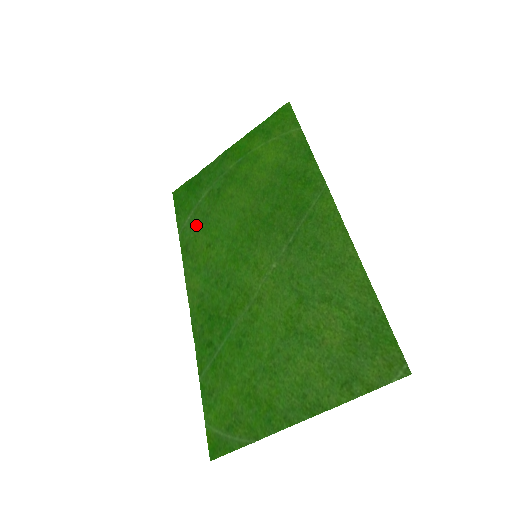
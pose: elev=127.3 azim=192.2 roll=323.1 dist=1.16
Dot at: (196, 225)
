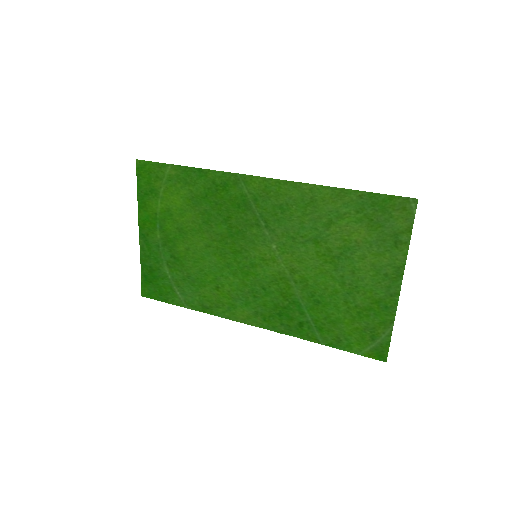
Dot at: (190, 290)
